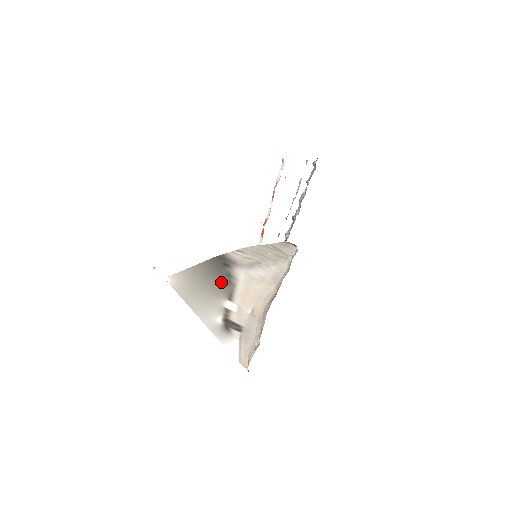
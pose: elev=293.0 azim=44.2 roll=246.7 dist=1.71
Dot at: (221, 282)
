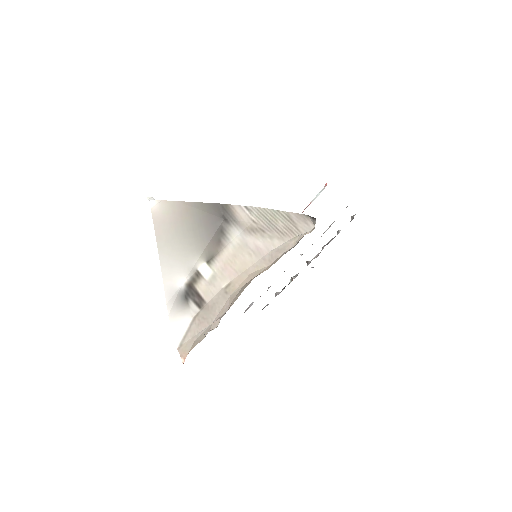
Dot at: (209, 236)
